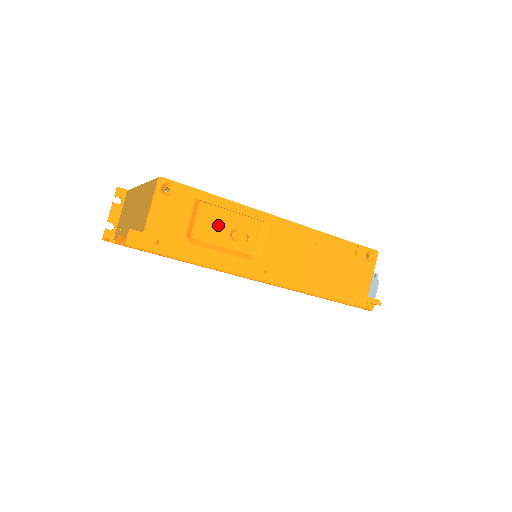
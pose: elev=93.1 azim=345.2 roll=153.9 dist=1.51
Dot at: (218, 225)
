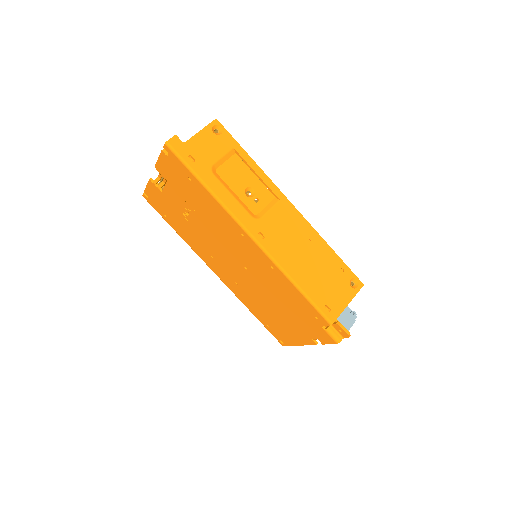
Dot at: (240, 177)
